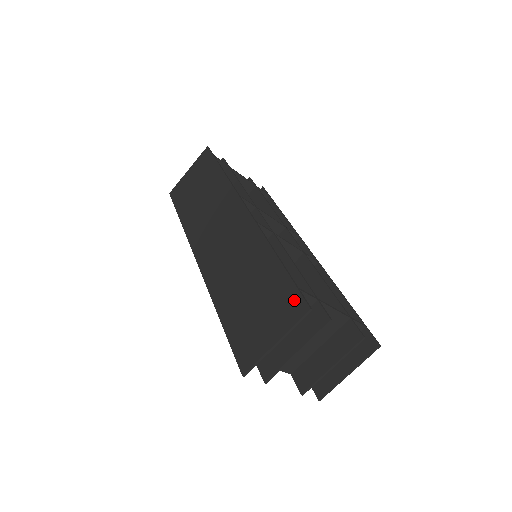
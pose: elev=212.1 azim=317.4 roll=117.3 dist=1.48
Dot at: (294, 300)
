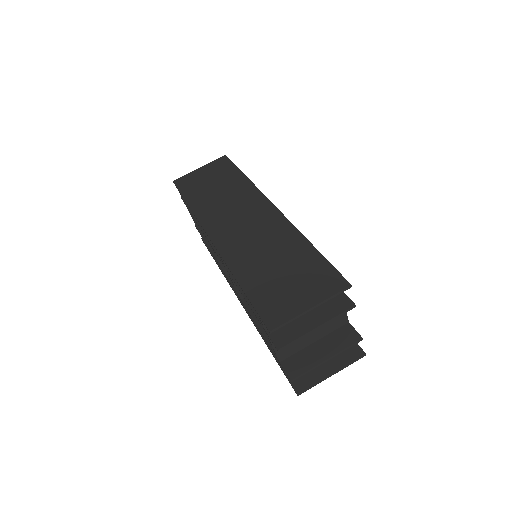
Dot at: (333, 277)
